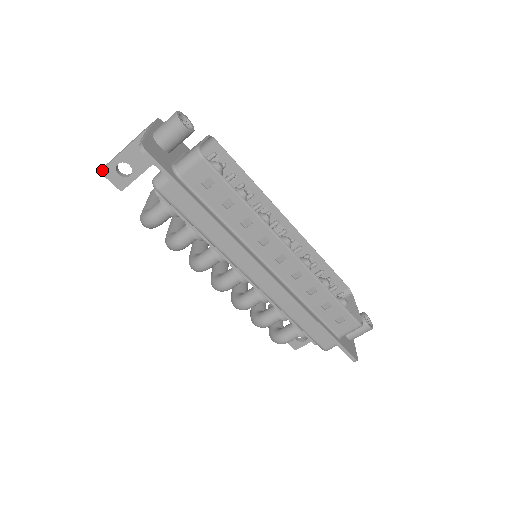
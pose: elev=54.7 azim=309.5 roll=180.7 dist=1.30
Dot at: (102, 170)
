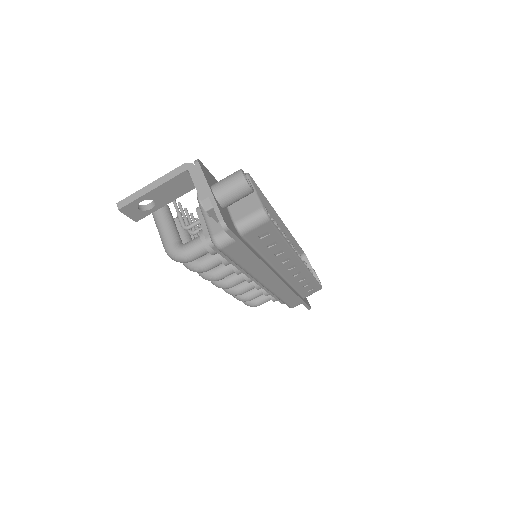
Dot at: (121, 208)
